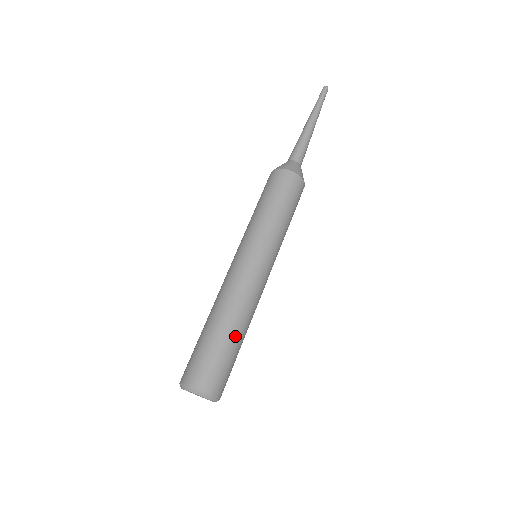
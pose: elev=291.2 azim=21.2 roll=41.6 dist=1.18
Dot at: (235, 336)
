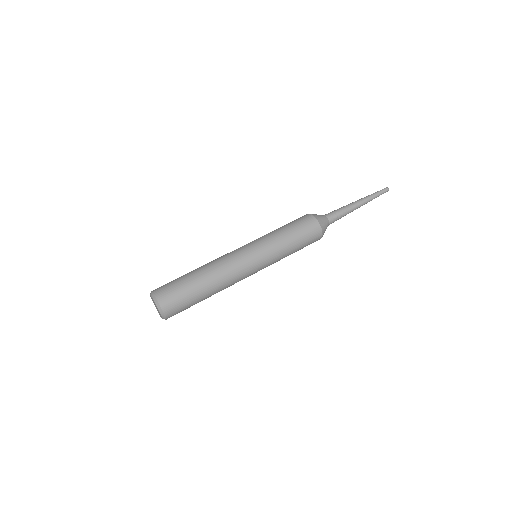
Dot at: (196, 275)
